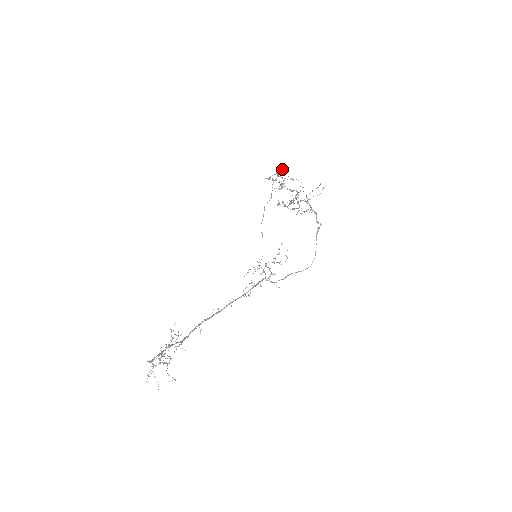
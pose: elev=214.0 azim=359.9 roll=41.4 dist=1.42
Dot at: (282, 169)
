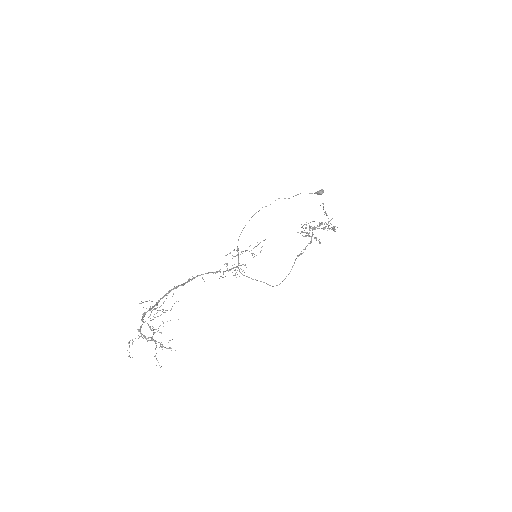
Dot at: occluded
